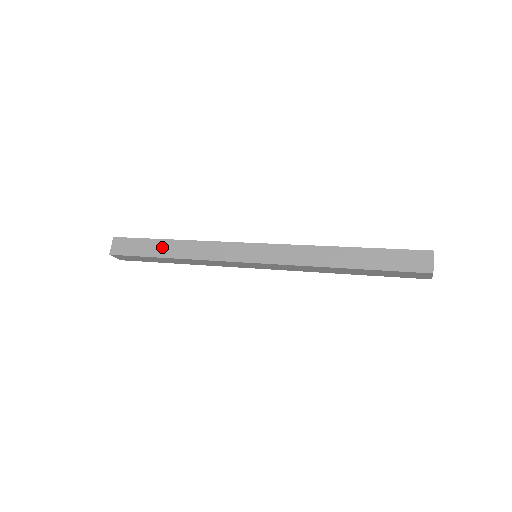
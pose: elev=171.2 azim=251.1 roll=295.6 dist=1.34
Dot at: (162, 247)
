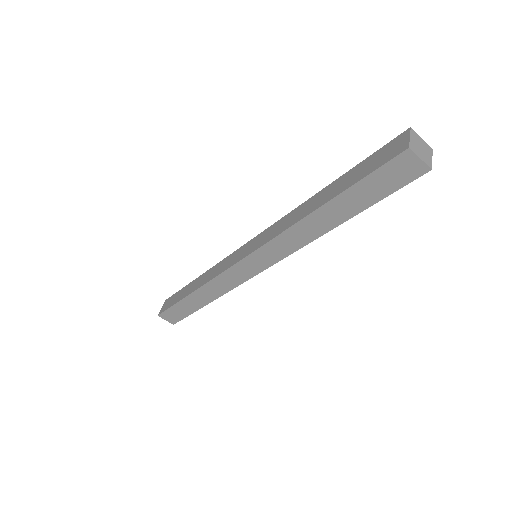
Dot at: (189, 288)
